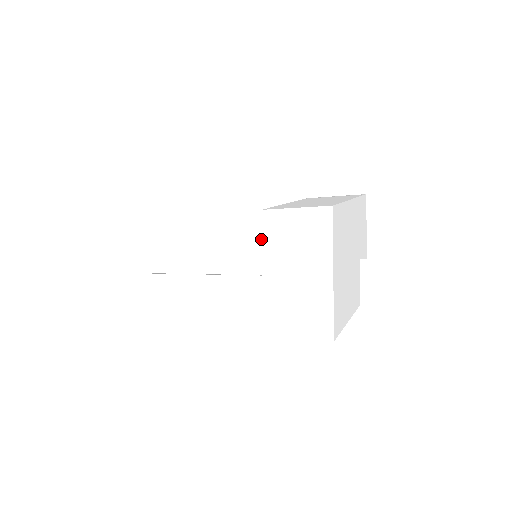
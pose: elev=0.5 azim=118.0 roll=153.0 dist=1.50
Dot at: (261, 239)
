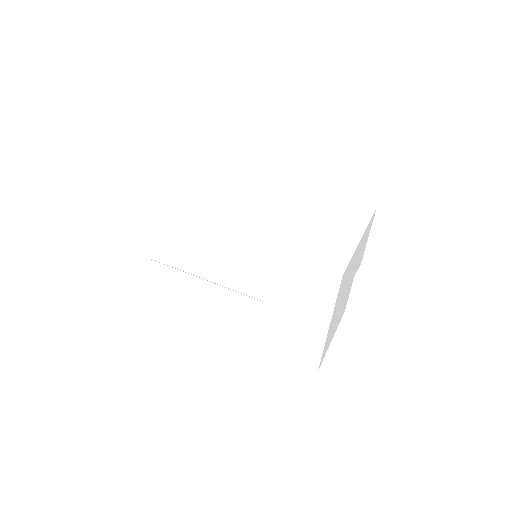
Dot at: (266, 276)
